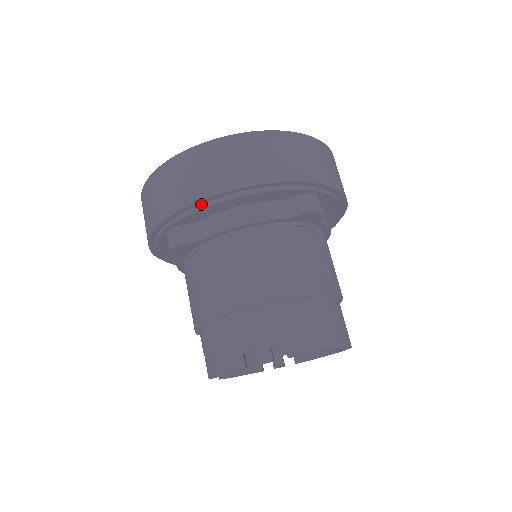
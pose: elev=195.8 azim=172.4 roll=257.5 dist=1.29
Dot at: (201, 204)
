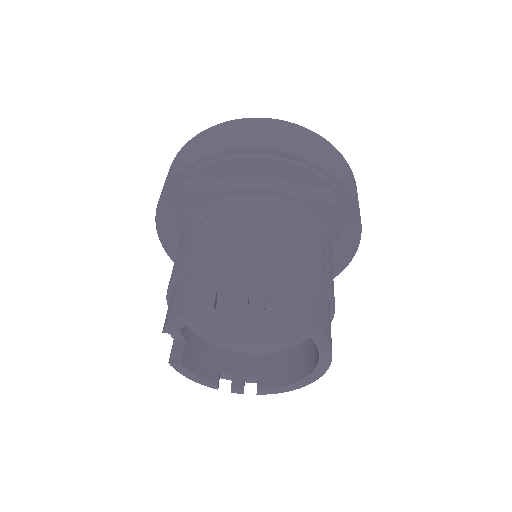
Dot at: (229, 156)
